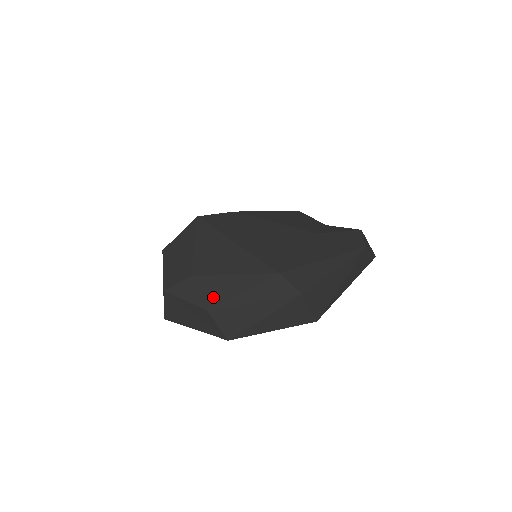
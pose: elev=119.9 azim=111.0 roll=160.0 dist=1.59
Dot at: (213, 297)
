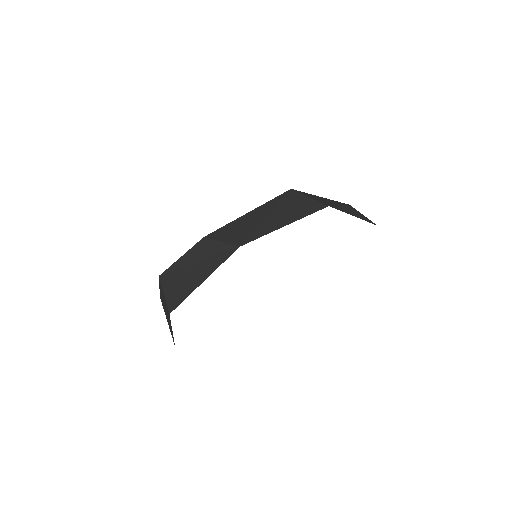
Dot at: occluded
